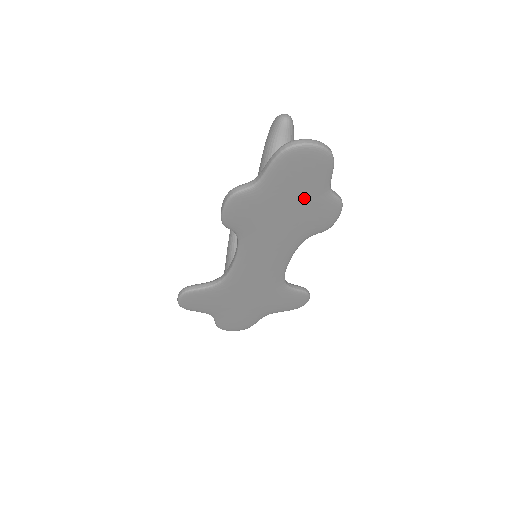
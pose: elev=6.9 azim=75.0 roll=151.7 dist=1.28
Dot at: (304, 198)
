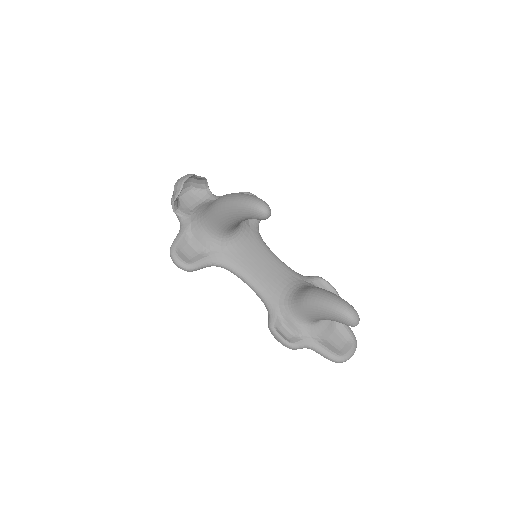
Dot at: occluded
